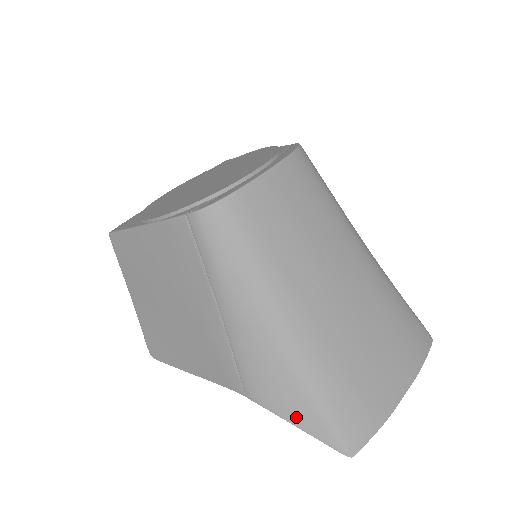
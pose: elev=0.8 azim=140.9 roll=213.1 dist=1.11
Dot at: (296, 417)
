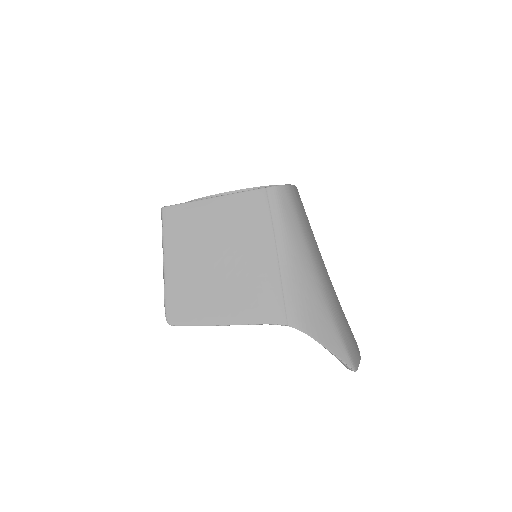
Dot at: (324, 338)
